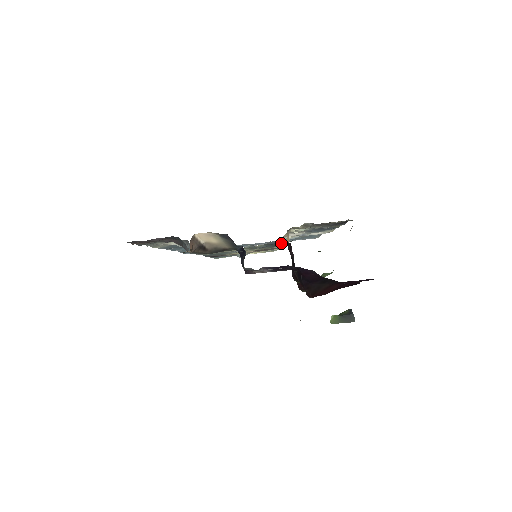
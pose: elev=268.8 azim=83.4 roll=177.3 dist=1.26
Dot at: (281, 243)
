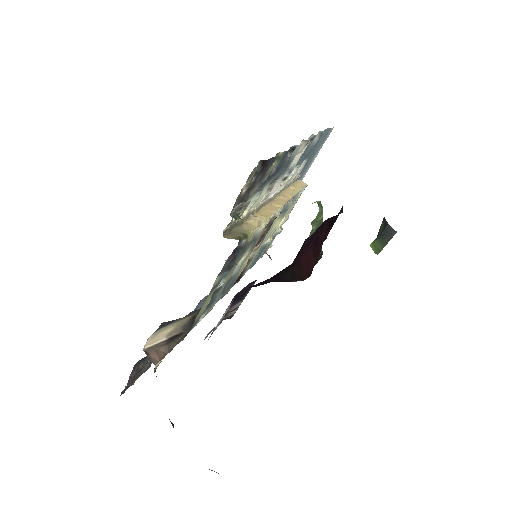
Dot at: (225, 263)
